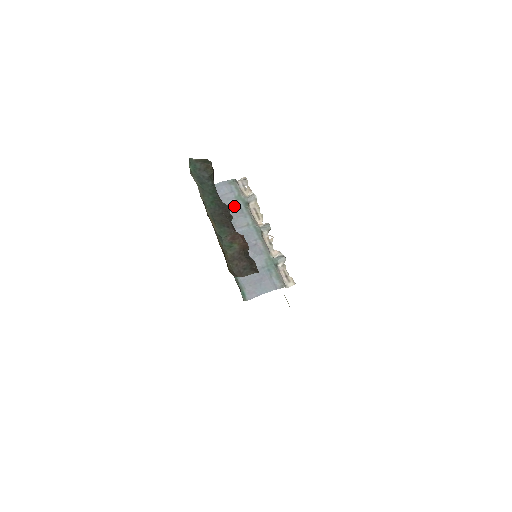
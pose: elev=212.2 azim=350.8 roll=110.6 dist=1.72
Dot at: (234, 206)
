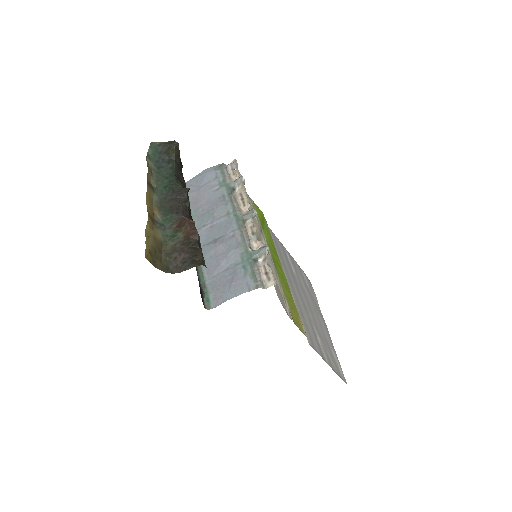
Dot at: (216, 194)
